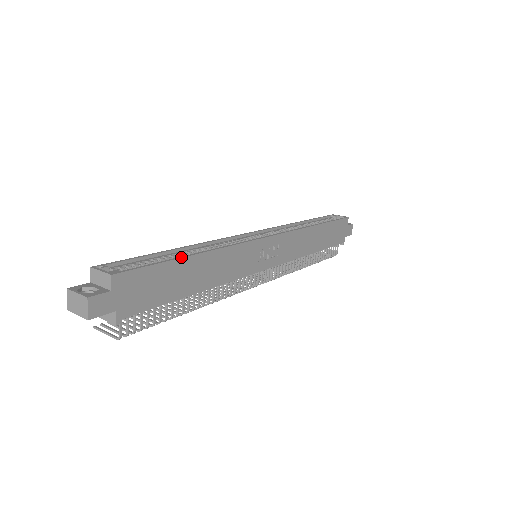
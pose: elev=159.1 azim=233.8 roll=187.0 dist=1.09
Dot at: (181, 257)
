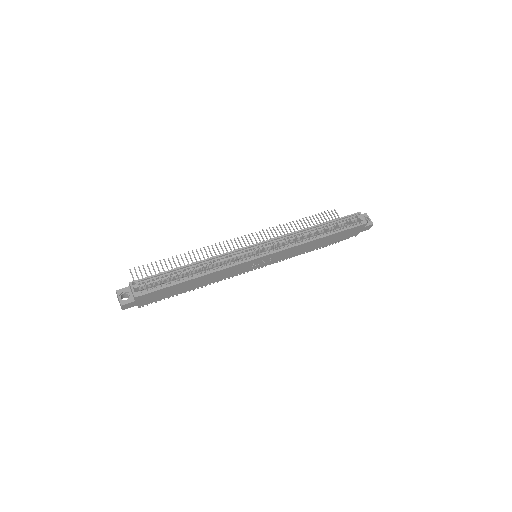
Dot at: (183, 282)
